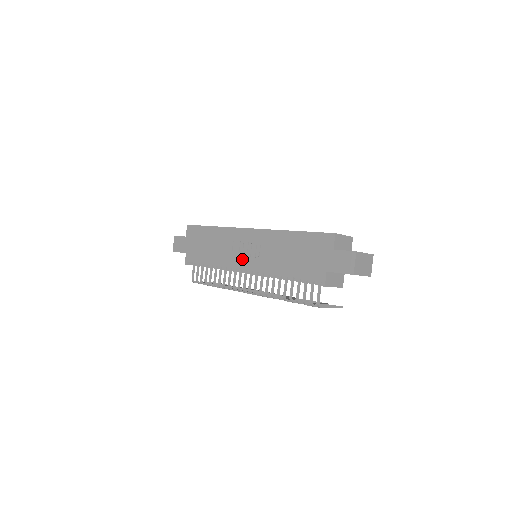
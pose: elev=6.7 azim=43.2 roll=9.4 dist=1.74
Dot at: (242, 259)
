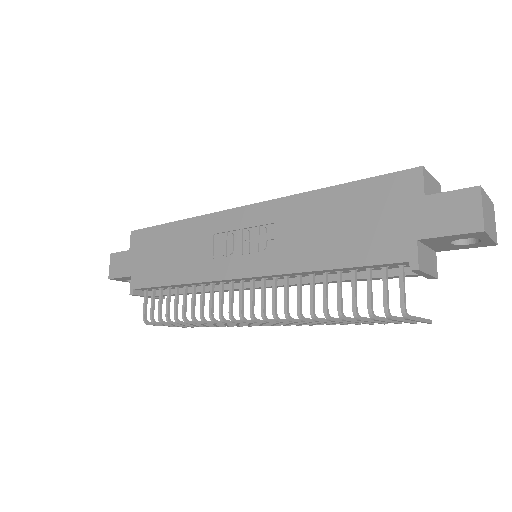
Dot at: (233, 261)
